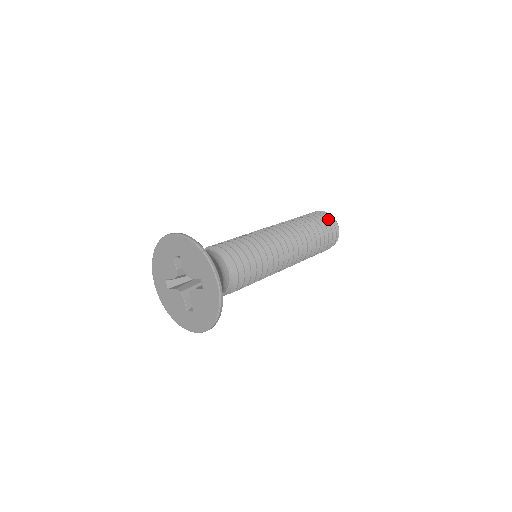
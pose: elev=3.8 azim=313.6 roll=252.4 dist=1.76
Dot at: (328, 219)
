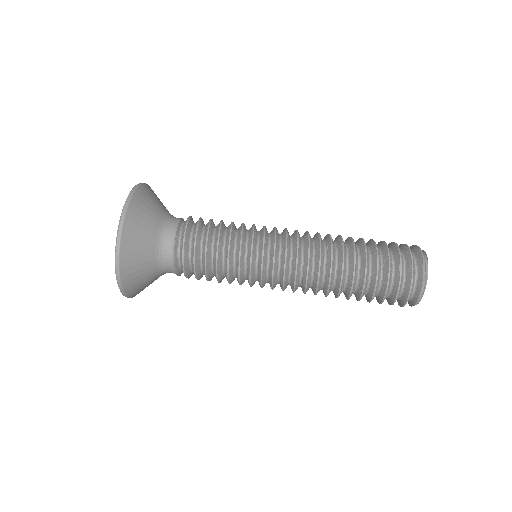
Dot at: (410, 271)
